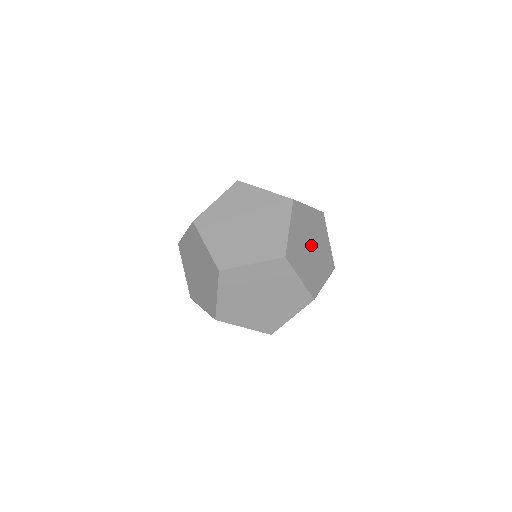
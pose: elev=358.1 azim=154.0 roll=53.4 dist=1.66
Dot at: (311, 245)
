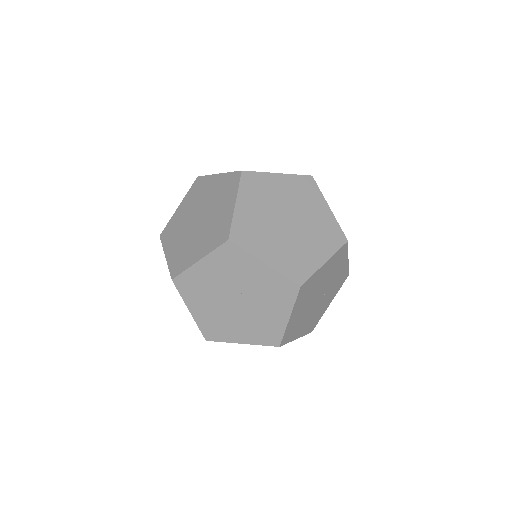
Dot at: (234, 299)
